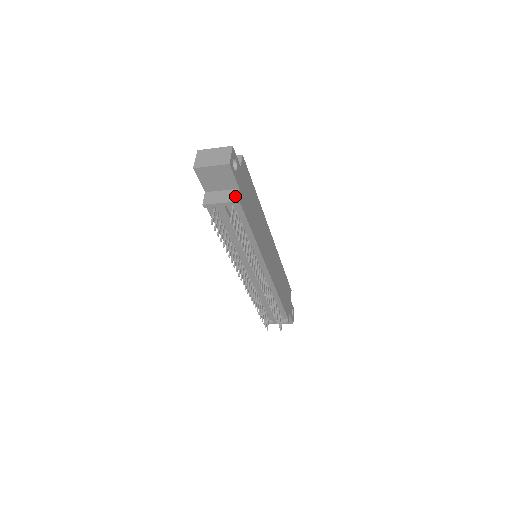
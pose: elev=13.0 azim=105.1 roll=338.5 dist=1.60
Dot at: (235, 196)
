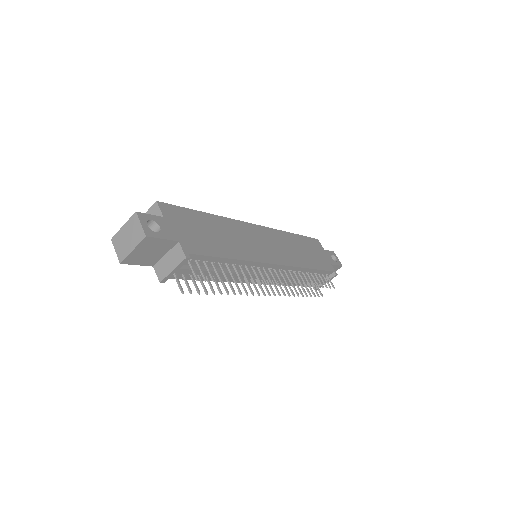
Dot at: (180, 253)
